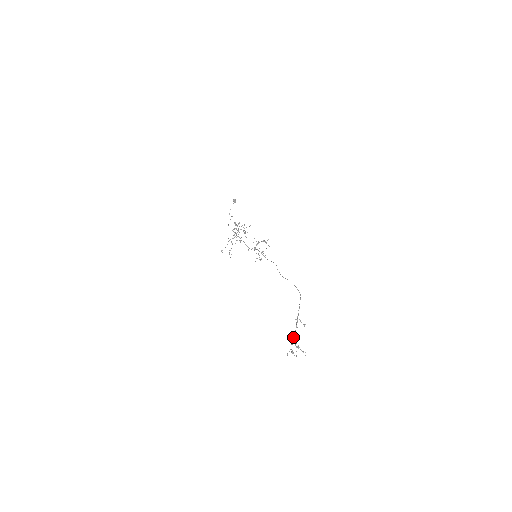
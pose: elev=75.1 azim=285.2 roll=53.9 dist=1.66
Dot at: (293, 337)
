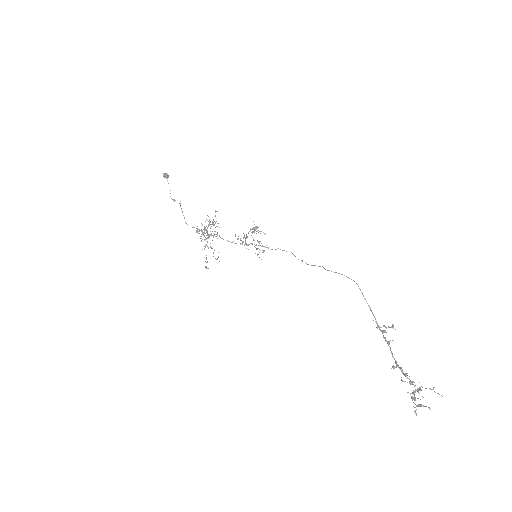
Dot at: occluded
